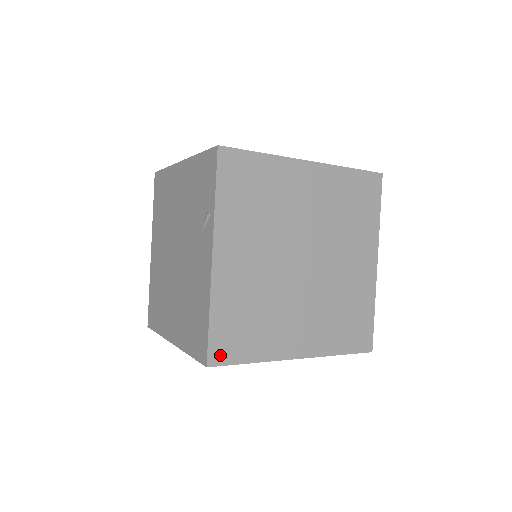
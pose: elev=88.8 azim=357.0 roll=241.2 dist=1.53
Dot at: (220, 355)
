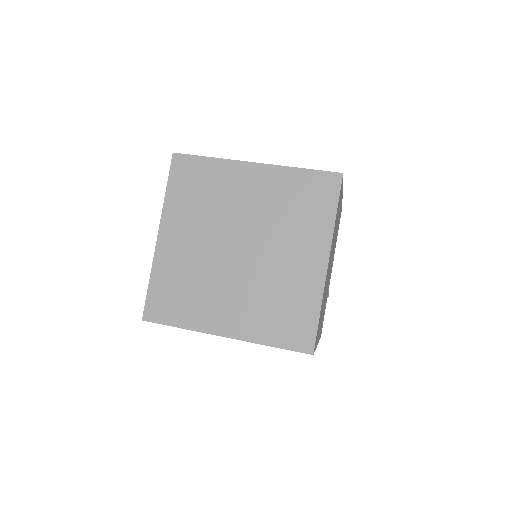
Dot at: (154, 314)
